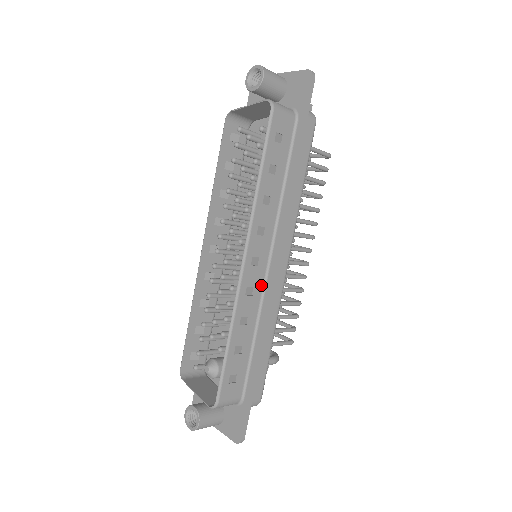
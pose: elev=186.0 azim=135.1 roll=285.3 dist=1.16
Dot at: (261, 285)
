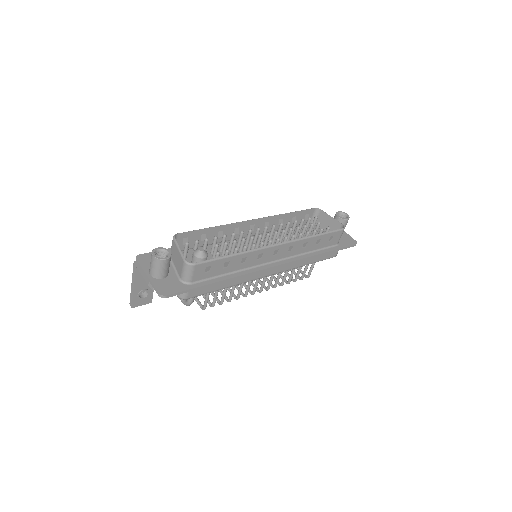
Dot at: (261, 263)
